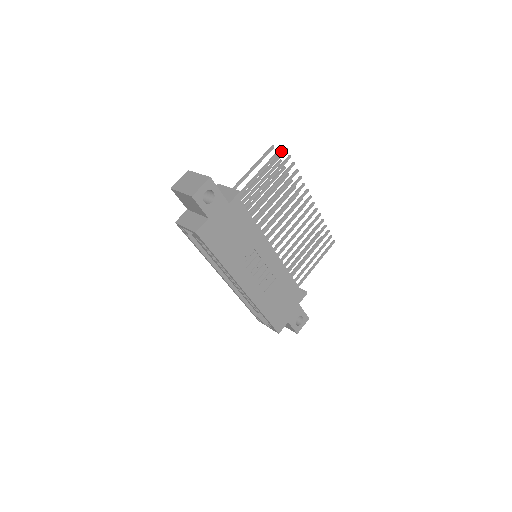
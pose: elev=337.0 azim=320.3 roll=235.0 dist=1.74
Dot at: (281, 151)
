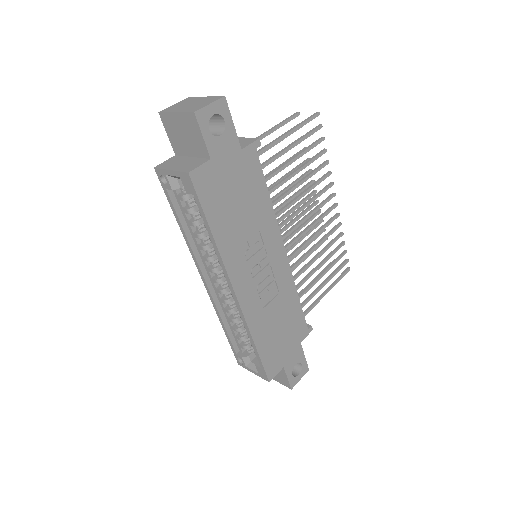
Dot at: occluded
